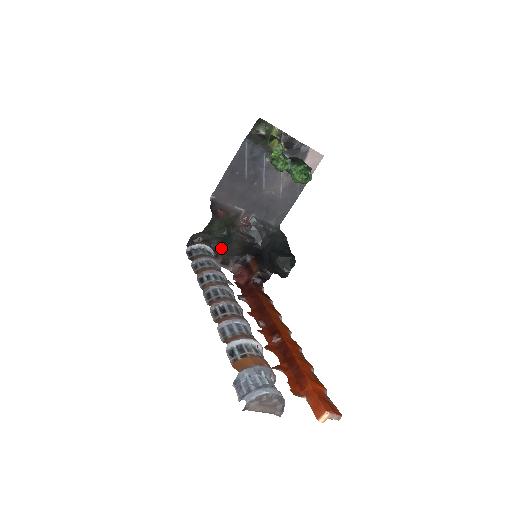
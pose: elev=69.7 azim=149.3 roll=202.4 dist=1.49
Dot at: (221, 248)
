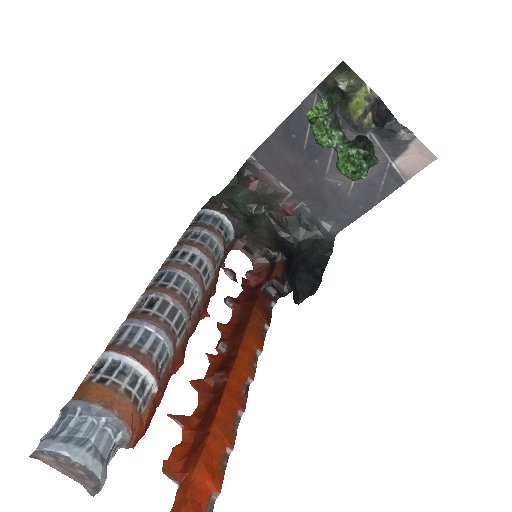
Dot at: (247, 229)
